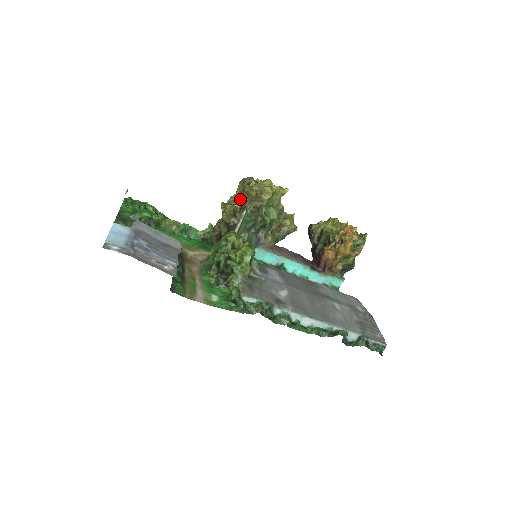
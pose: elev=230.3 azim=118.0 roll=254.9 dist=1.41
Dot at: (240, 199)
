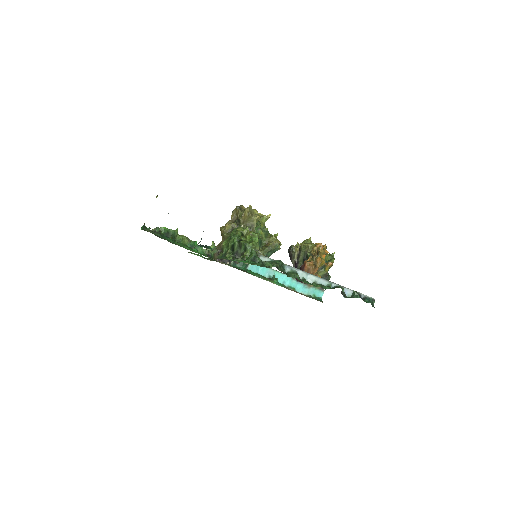
Dot at: (235, 221)
